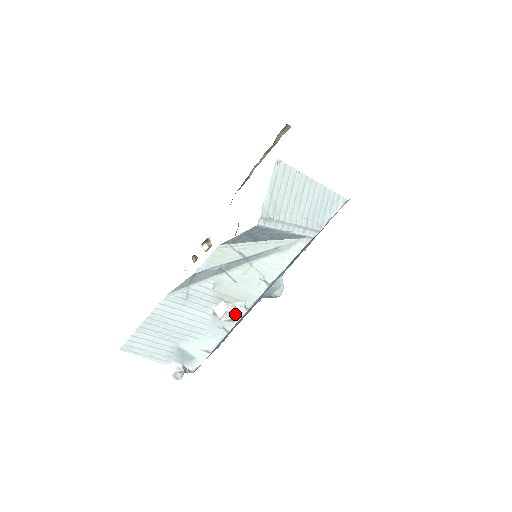
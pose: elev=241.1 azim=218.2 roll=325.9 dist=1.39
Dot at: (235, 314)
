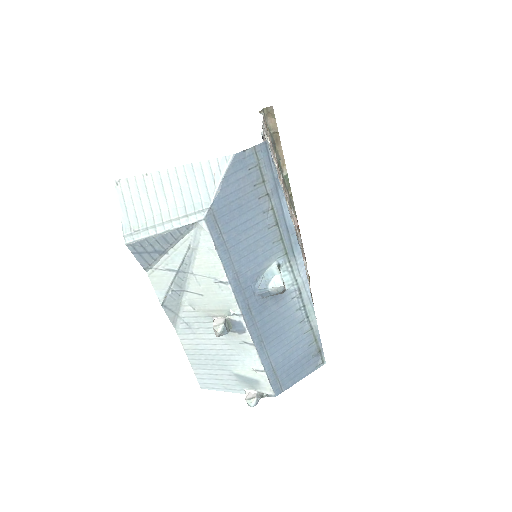
Dot at: (222, 326)
